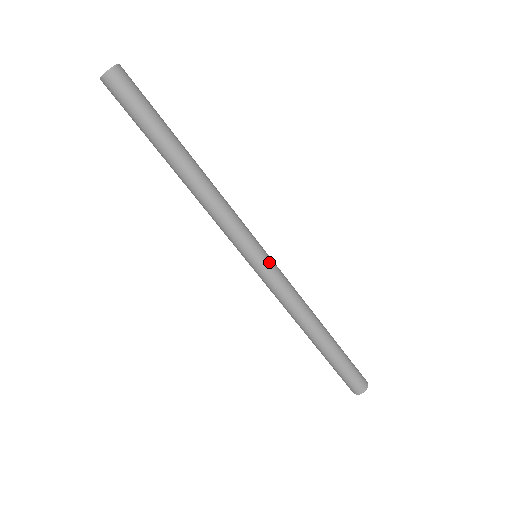
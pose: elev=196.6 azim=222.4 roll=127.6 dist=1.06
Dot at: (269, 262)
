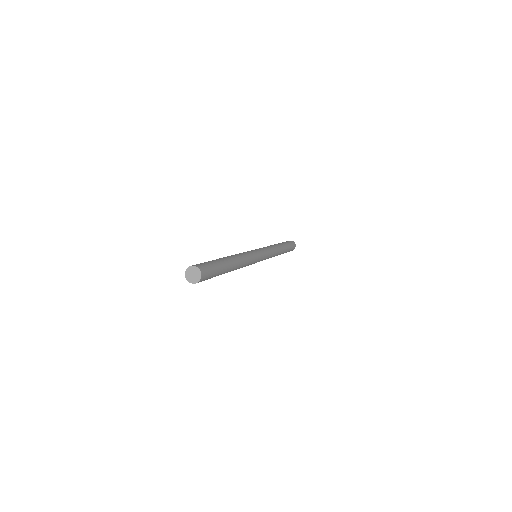
Dot at: (264, 257)
